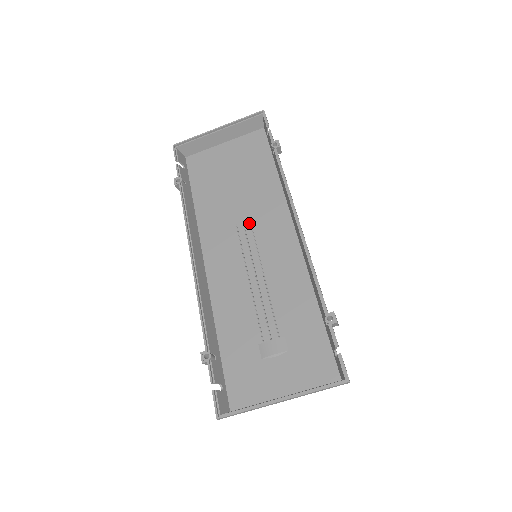
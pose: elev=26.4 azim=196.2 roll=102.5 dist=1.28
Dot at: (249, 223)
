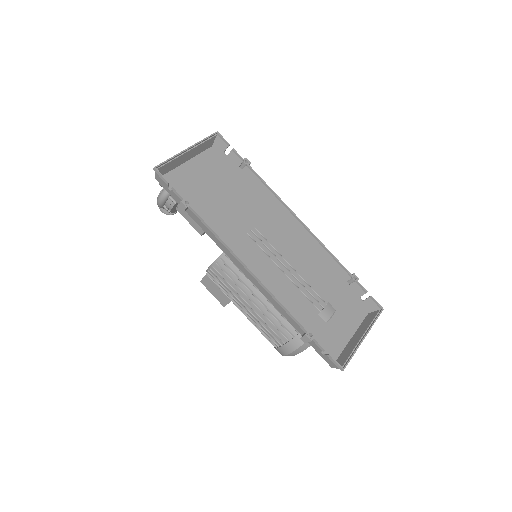
Dot at: (255, 230)
